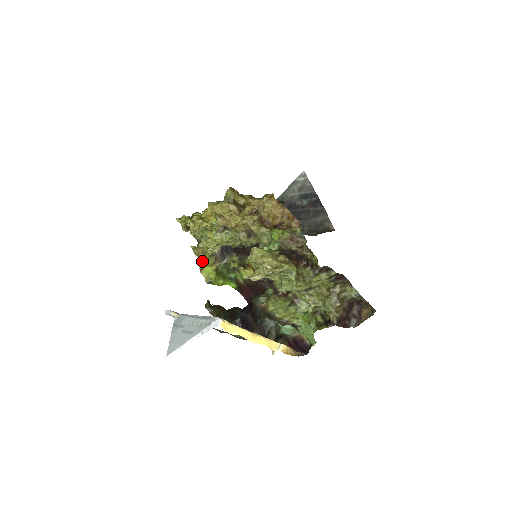
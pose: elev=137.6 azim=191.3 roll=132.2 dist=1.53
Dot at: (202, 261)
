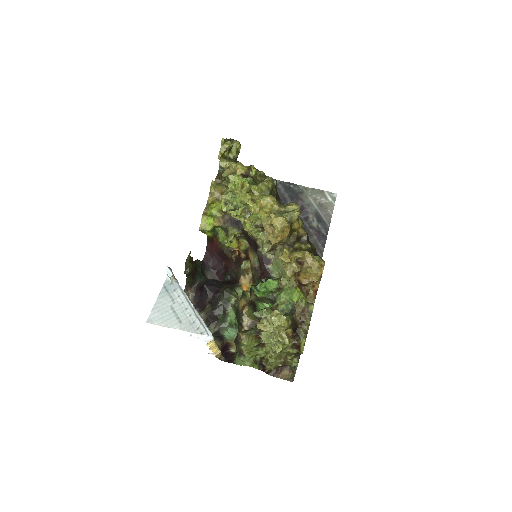
Dot at: (210, 203)
